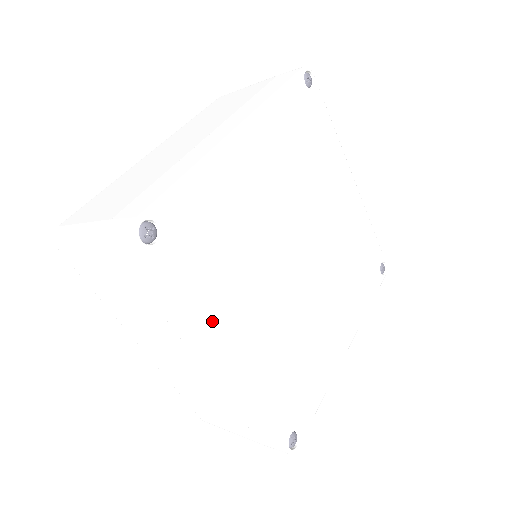
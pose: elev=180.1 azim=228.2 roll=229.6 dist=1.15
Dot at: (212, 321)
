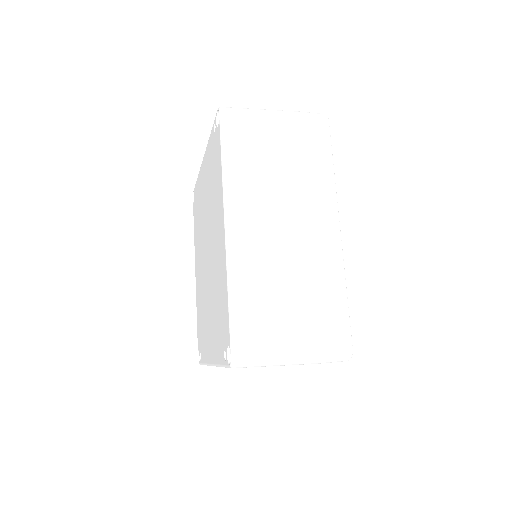
Dot at: occluded
